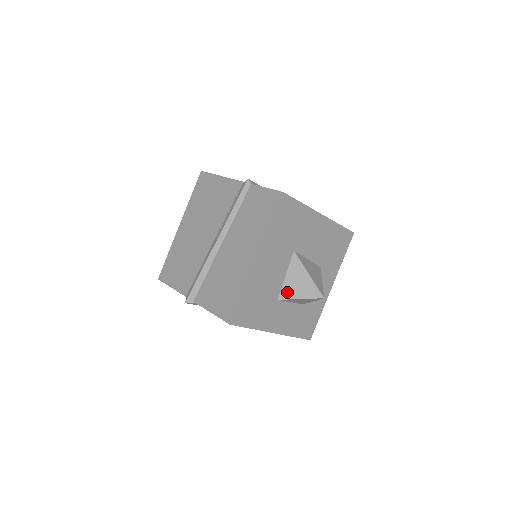
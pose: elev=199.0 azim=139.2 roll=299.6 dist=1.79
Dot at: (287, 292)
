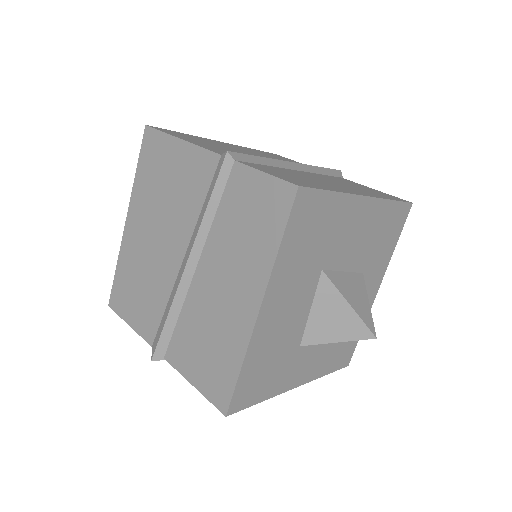
Dot at: (314, 334)
